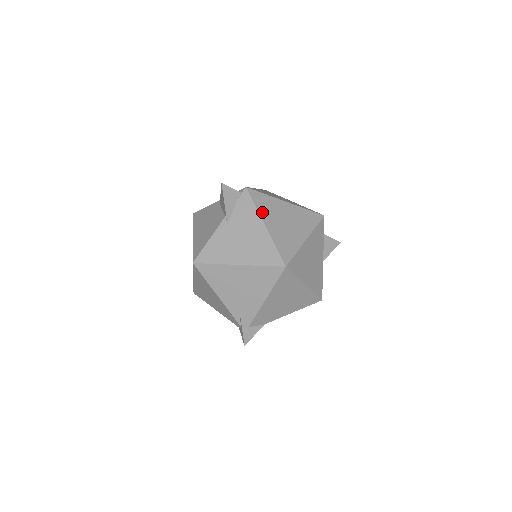
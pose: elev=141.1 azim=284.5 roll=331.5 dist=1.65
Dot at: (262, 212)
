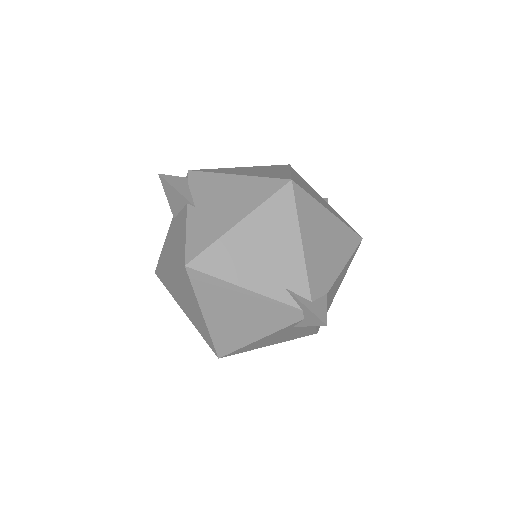
Dot at: (223, 172)
